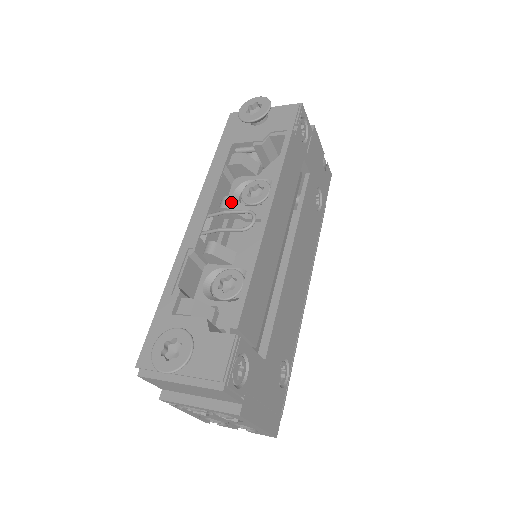
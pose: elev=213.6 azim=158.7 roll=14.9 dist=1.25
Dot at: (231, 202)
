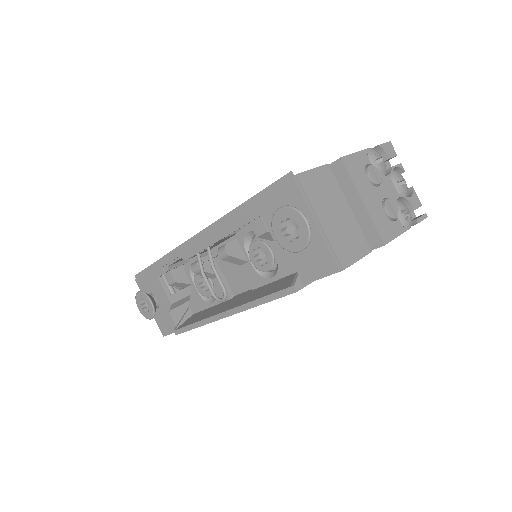
Dot at: (228, 257)
